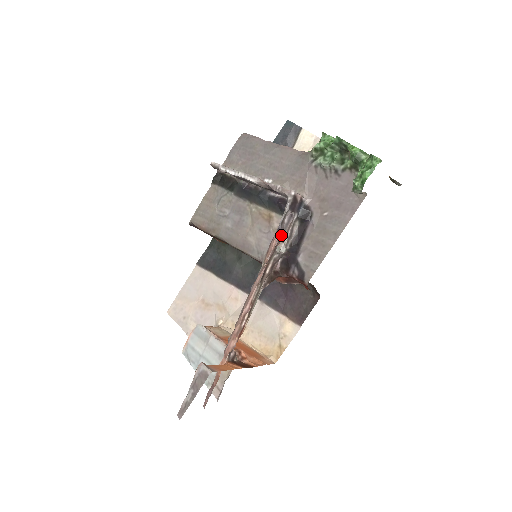
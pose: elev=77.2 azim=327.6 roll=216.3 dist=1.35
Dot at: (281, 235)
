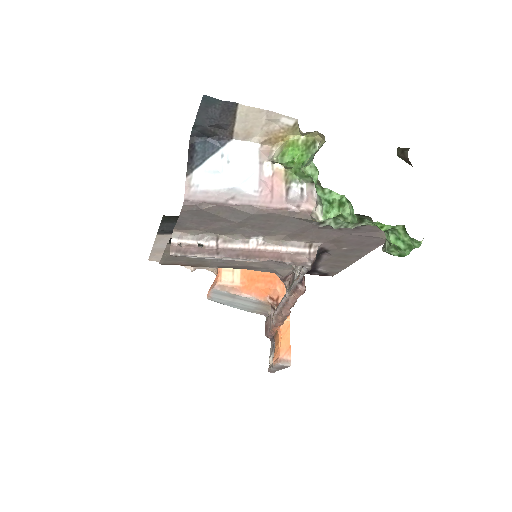
Dot at: (304, 282)
